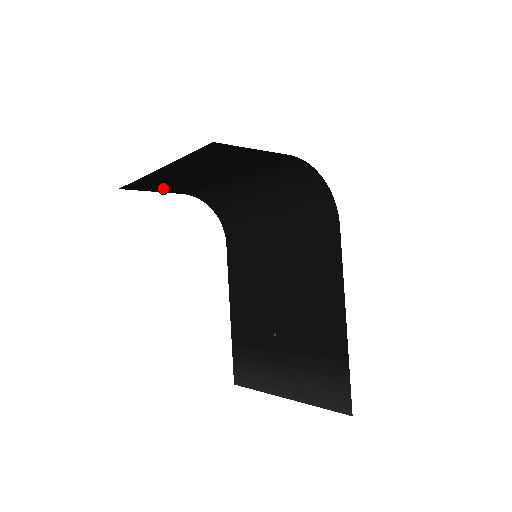
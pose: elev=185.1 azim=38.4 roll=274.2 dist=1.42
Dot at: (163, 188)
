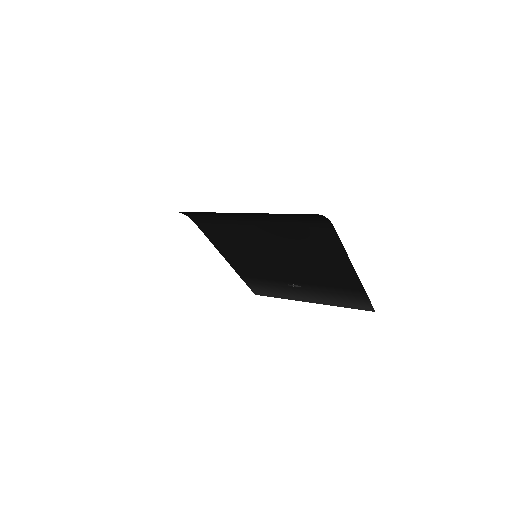
Dot at: occluded
